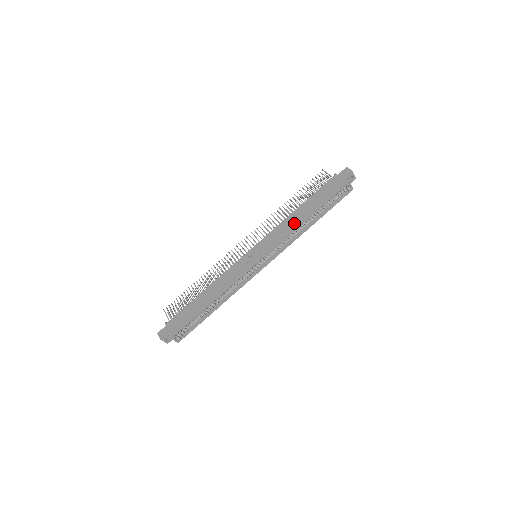
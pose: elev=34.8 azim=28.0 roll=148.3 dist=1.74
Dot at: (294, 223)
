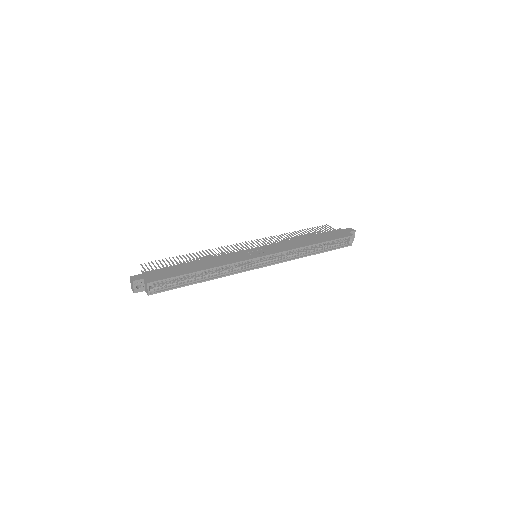
Dot at: (301, 244)
